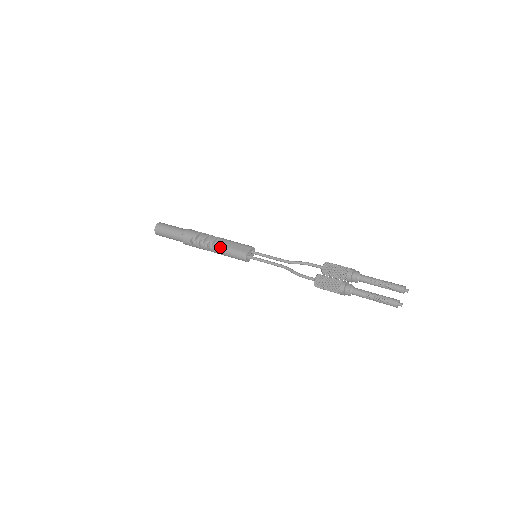
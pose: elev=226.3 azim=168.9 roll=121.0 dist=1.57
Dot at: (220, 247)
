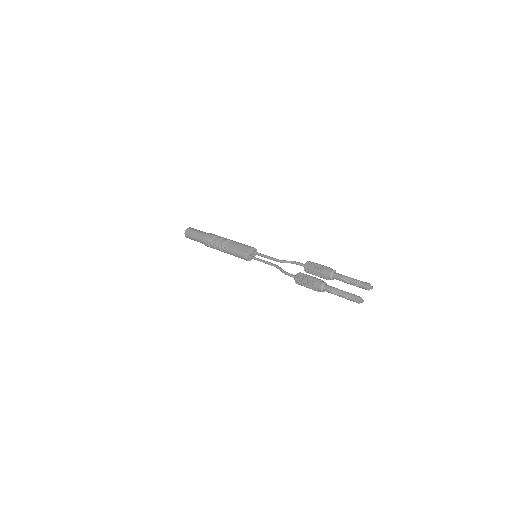
Dot at: (229, 249)
